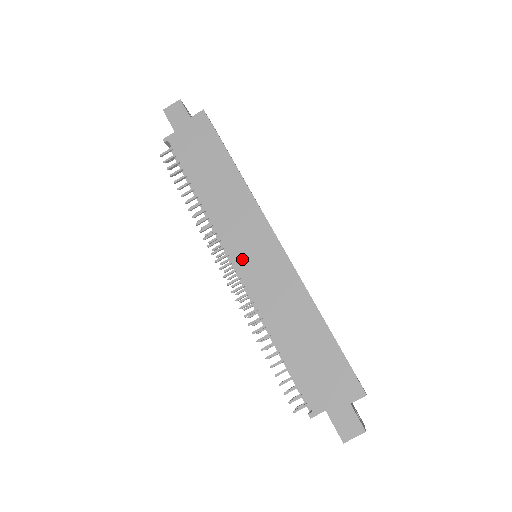
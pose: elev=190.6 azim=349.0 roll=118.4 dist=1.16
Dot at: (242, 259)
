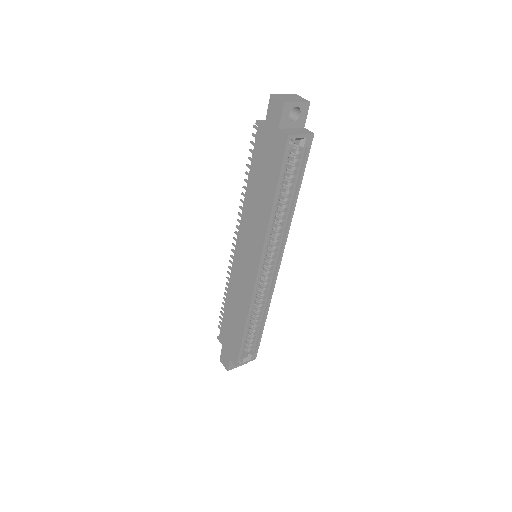
Dot at: (239, 253)
